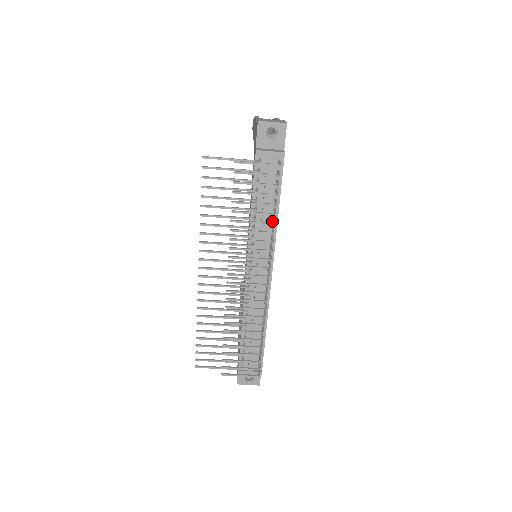
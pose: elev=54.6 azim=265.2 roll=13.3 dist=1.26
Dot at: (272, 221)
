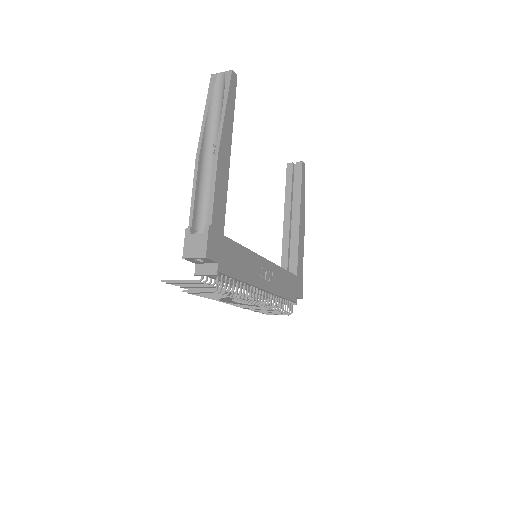
Dot at: (242, 283)
